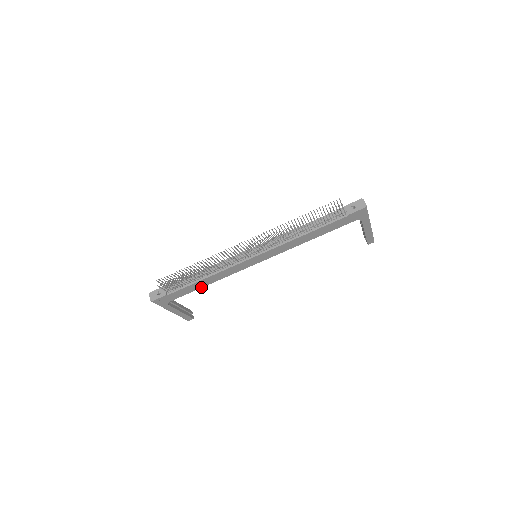
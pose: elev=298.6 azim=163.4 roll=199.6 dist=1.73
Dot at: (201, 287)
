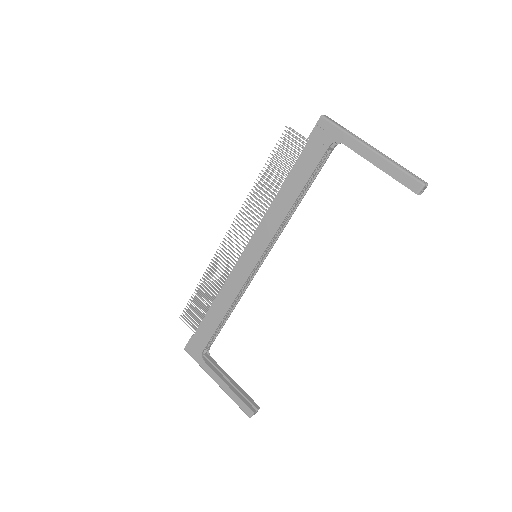
Dot at: (220, 321)
